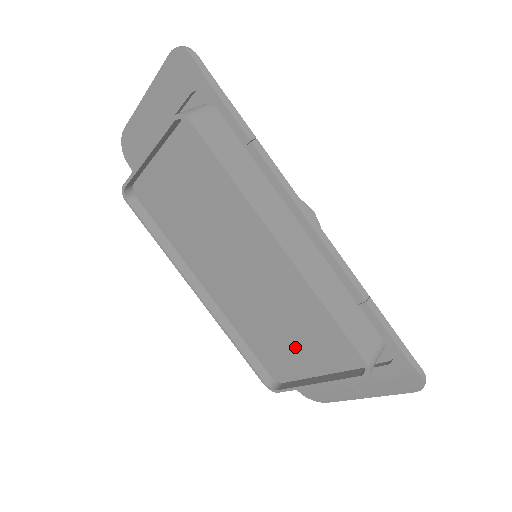
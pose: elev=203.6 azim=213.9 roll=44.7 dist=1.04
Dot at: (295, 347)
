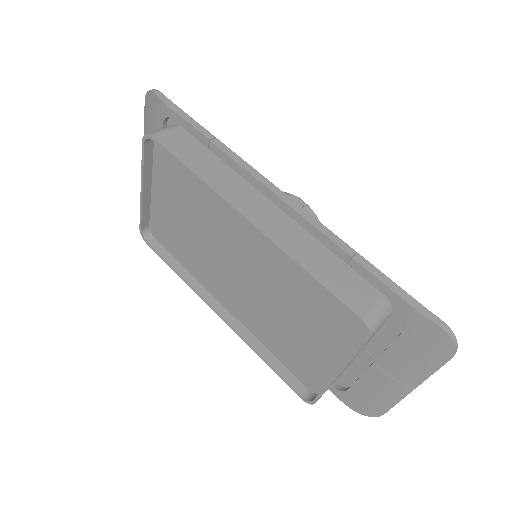
Dot at: (309, 338)
